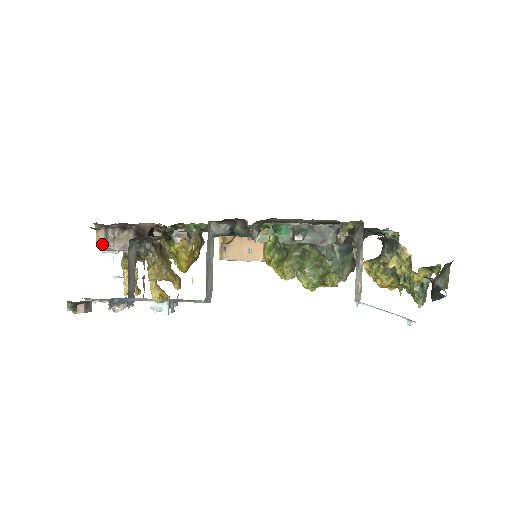
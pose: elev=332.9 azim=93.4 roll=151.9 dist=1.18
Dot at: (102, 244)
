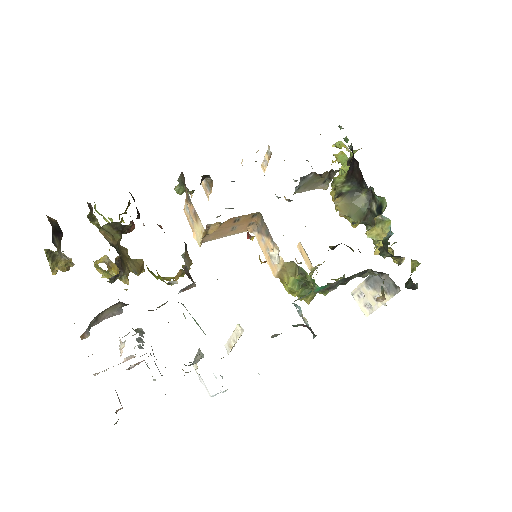
Dot at: (88, 335)
